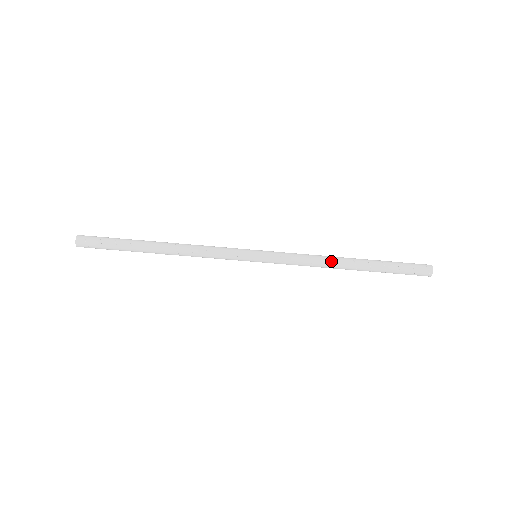
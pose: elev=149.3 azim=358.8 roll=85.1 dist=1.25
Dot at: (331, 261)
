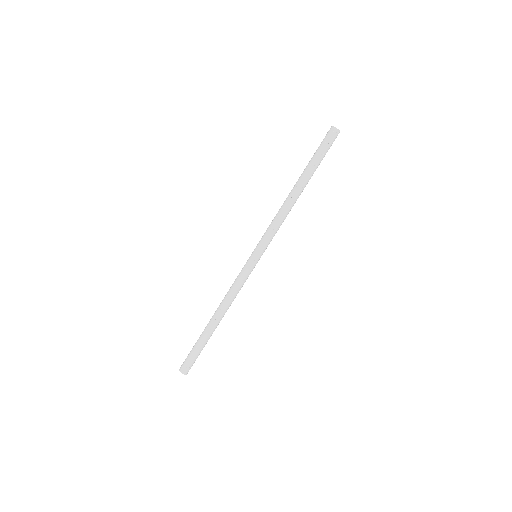
Dot at: (288, 204)
